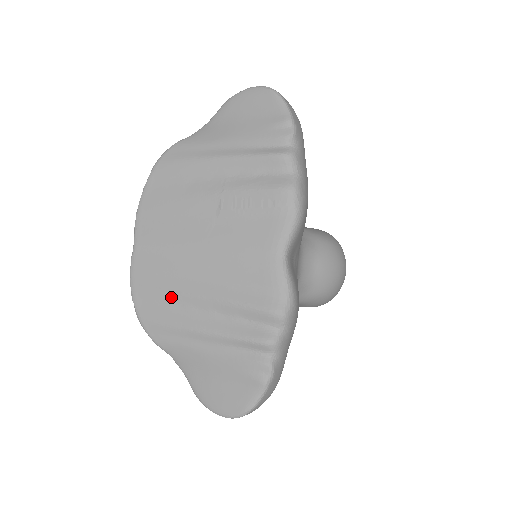
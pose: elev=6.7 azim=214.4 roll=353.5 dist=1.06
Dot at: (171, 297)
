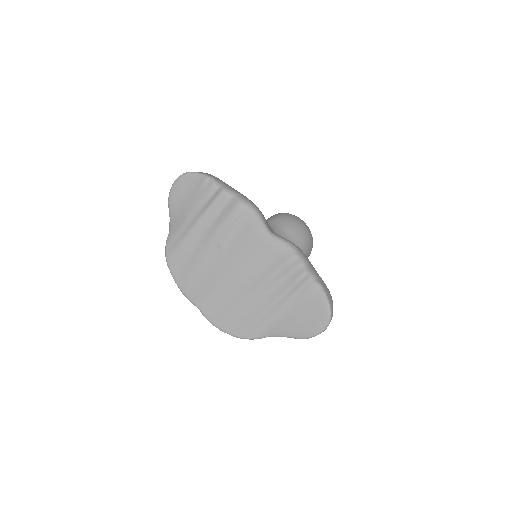
Dot at: (241, 309)
